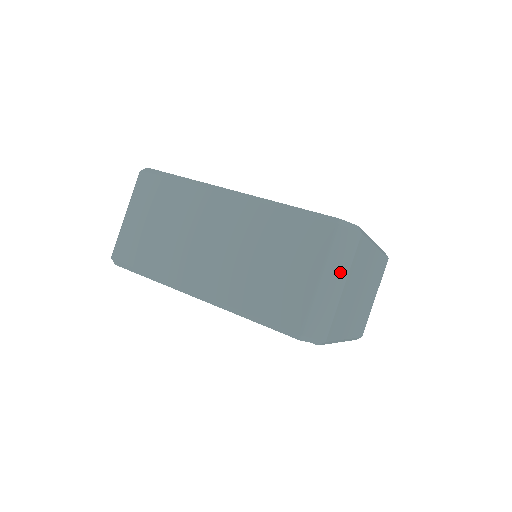
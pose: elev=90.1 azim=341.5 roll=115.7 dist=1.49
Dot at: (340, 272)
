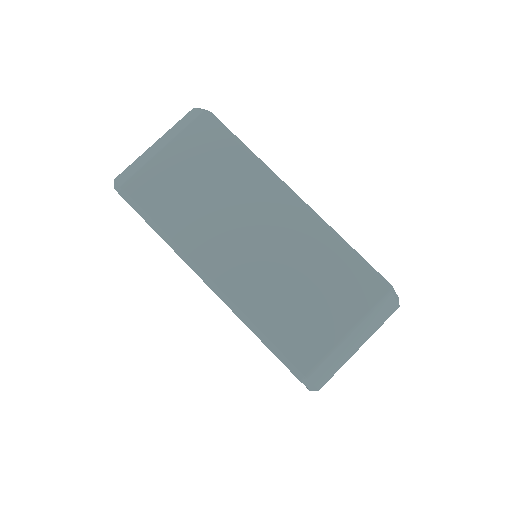
Dot at: (366, 334)
